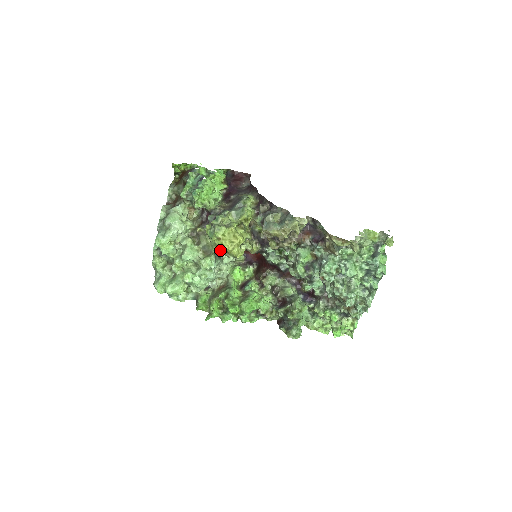
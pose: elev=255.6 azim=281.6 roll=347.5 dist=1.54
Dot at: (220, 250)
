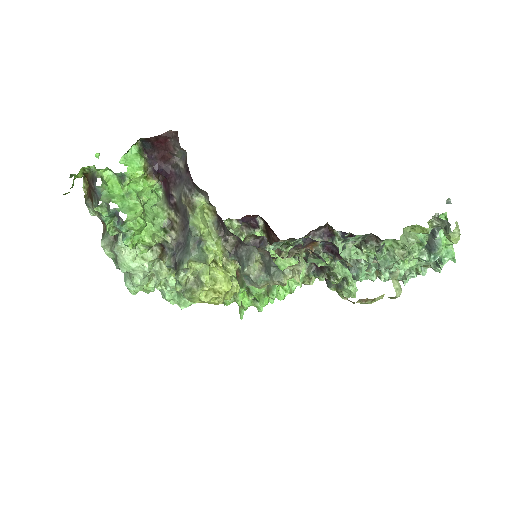
Dot at: occluded
